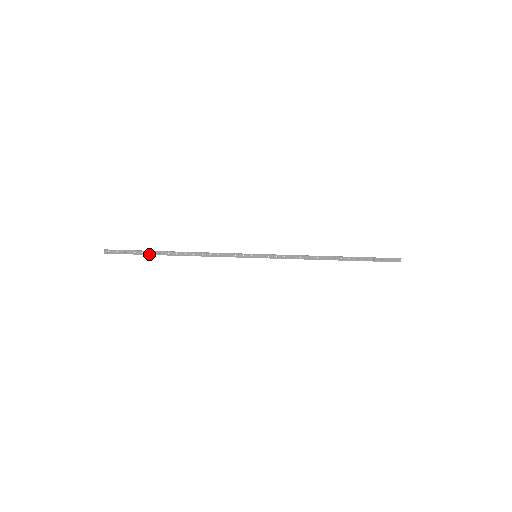
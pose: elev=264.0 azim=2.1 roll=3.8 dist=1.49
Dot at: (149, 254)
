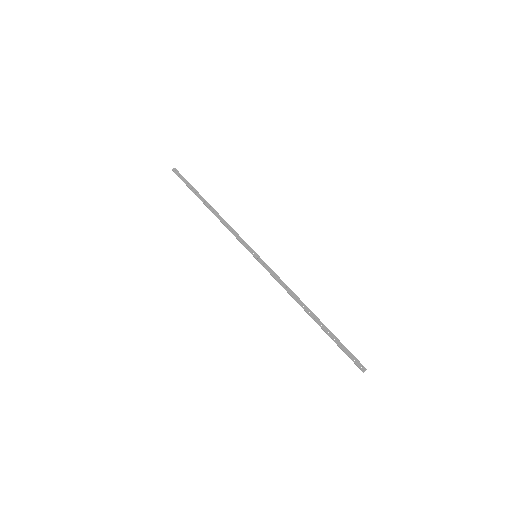
Dot at: (195, 192)
